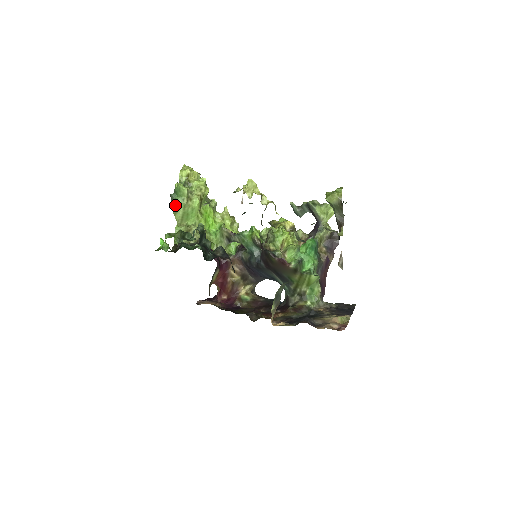
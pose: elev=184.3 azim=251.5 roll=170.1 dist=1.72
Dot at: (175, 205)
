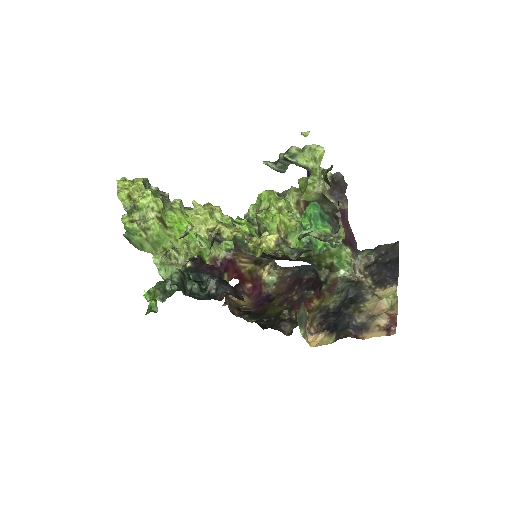
Dot at: (136, 244)
